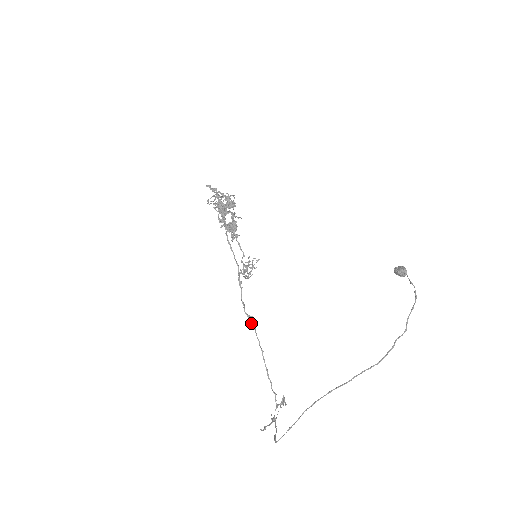
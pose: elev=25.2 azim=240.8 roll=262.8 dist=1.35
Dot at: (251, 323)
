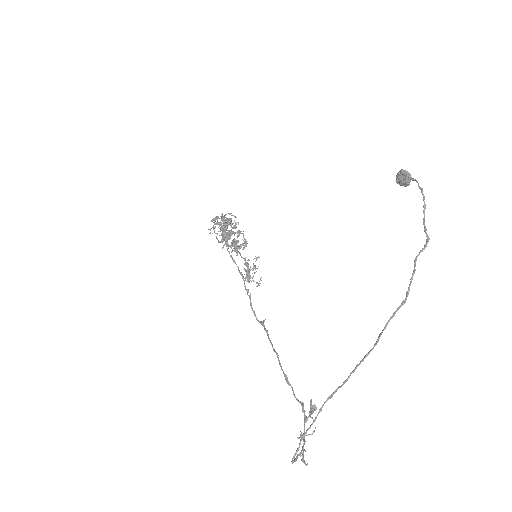
Dot at: (264, 328)
